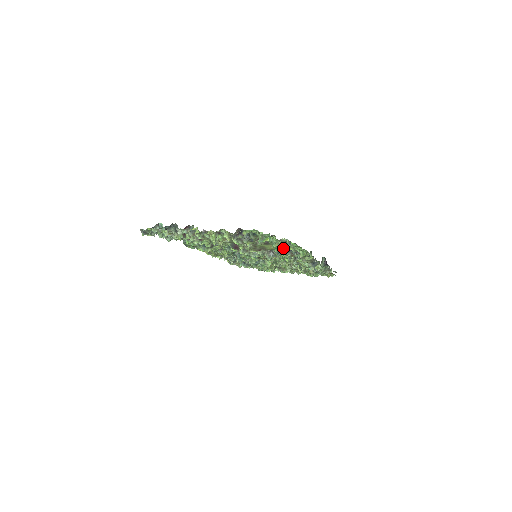
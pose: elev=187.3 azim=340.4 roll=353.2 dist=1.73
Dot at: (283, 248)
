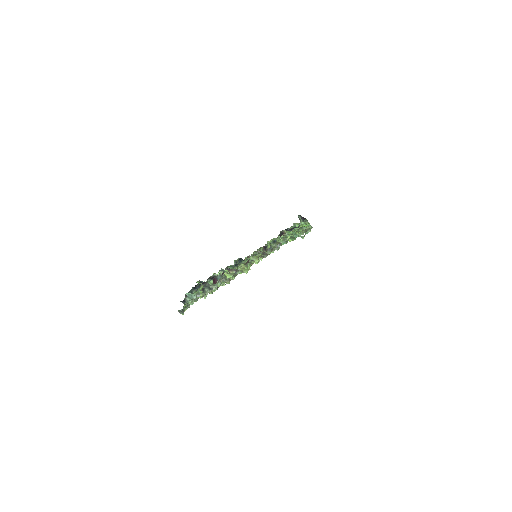
Dot at: occluded
